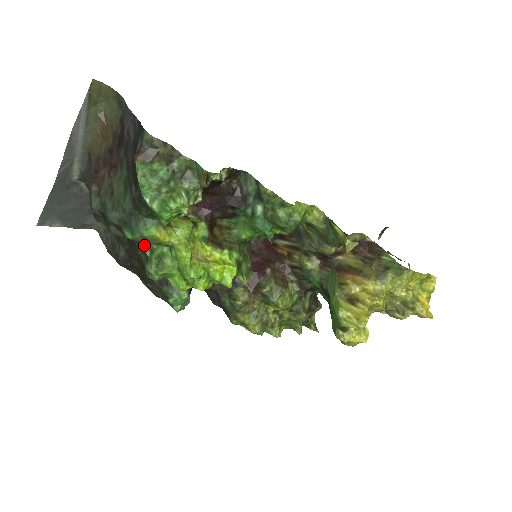
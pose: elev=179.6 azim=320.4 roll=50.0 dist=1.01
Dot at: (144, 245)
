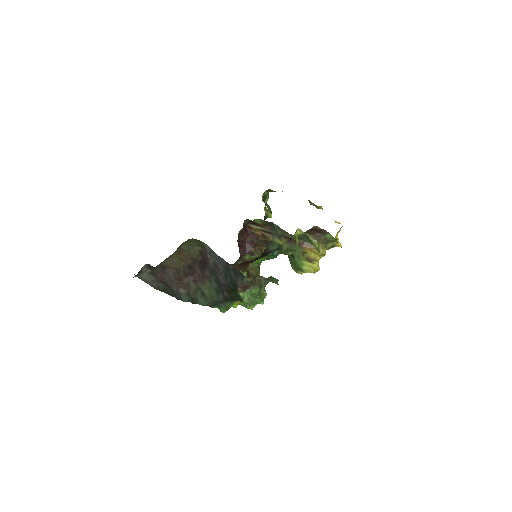
Dot at: occluded
